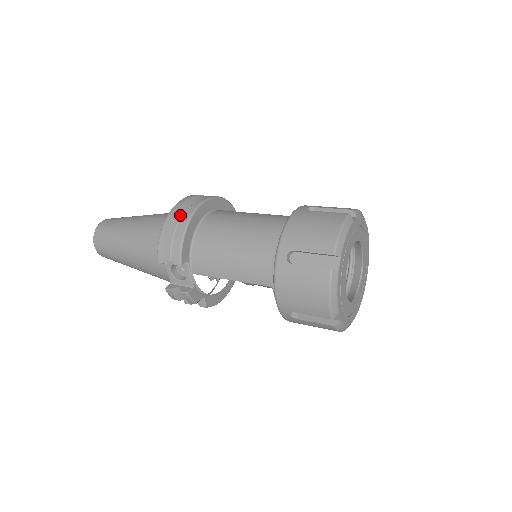
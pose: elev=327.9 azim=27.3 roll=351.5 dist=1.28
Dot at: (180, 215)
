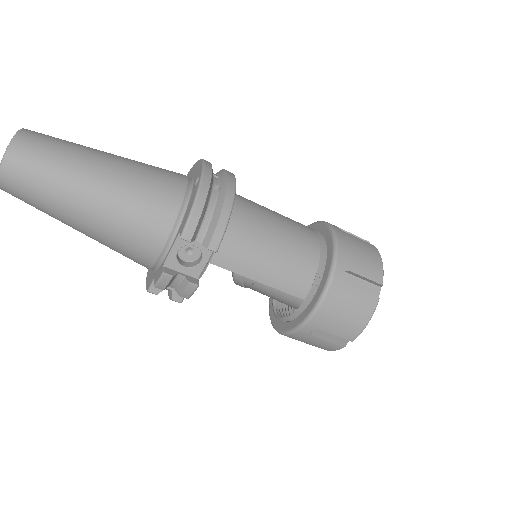
Dot at: (212, 184)
